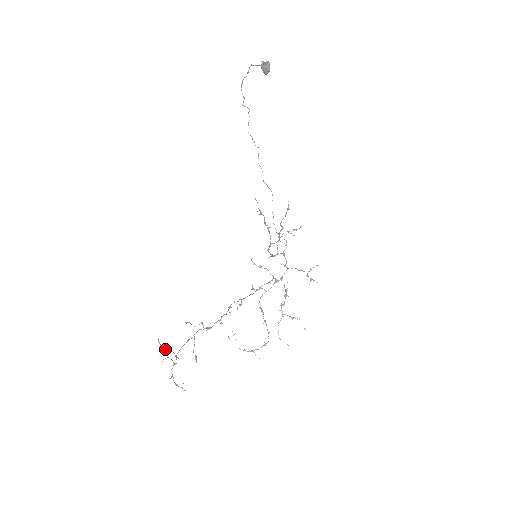
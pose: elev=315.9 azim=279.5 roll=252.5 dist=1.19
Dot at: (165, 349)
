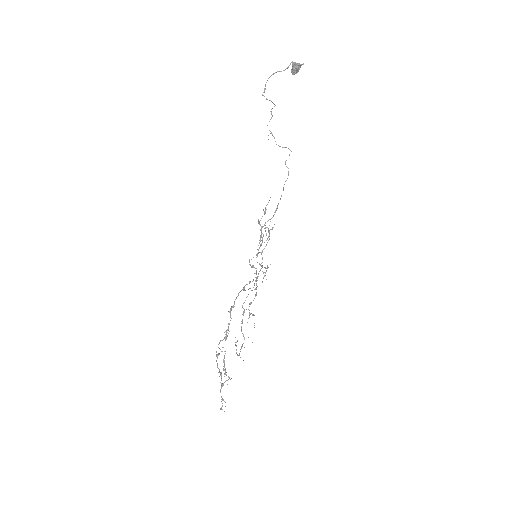
Dot at: (223, 370)
